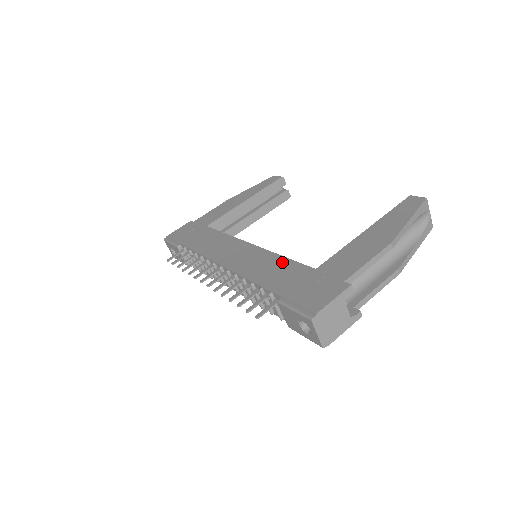
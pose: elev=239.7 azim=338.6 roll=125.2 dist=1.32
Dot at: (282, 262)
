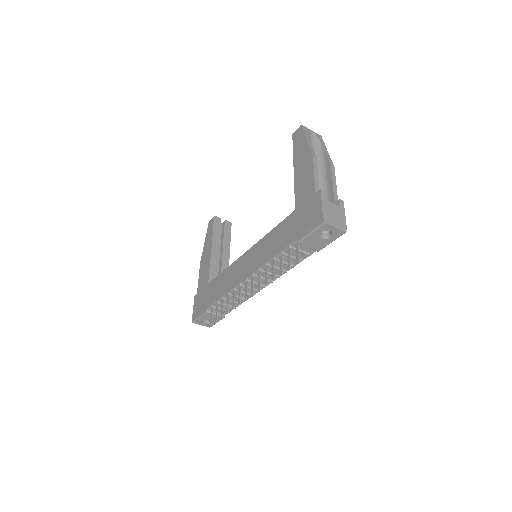
Dot at: (274, 232)
